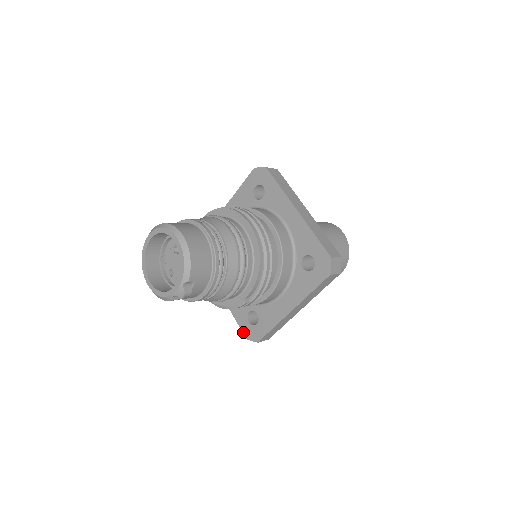
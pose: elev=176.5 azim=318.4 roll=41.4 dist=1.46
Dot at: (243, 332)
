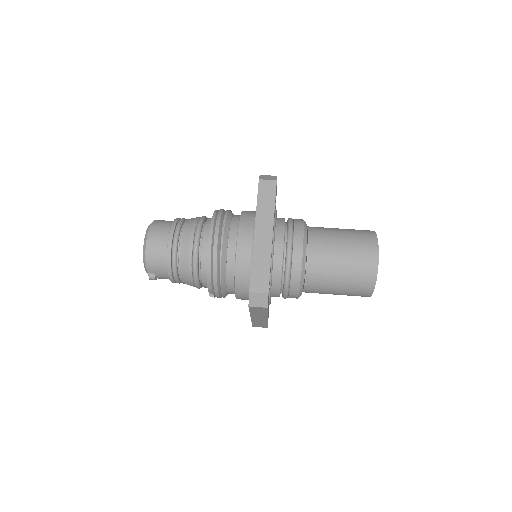
Dot at: occluded
